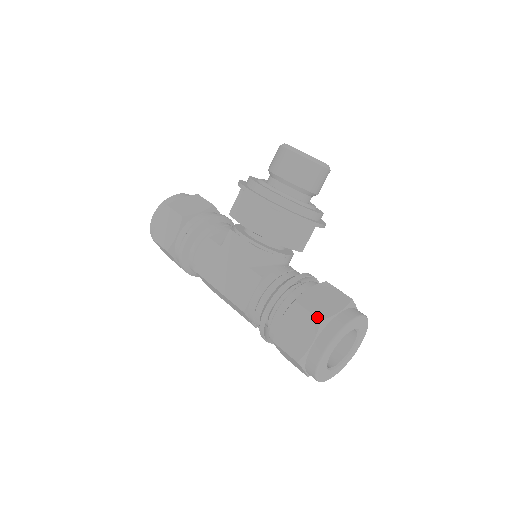
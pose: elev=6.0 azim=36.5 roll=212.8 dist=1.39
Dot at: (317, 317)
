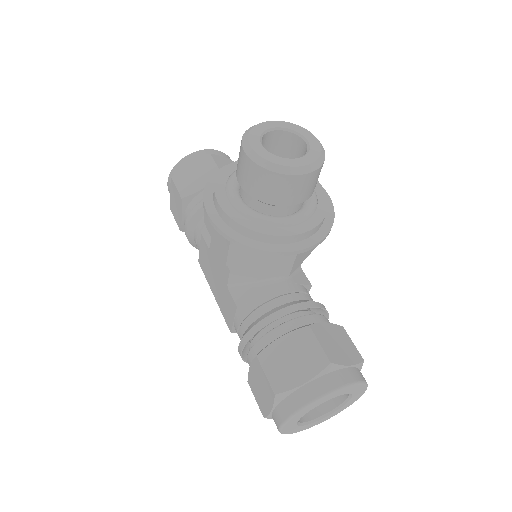
Dot at: (272, 388)
